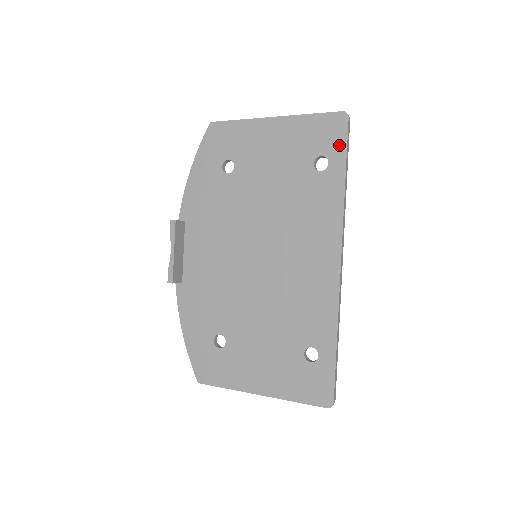
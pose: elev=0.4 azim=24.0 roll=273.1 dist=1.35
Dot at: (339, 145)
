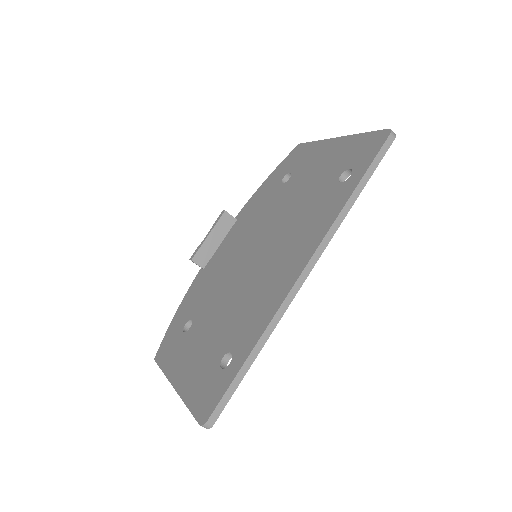
Dot at: (368, 159)
